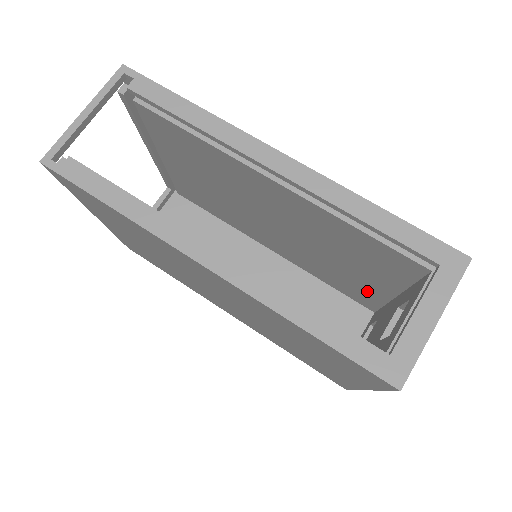
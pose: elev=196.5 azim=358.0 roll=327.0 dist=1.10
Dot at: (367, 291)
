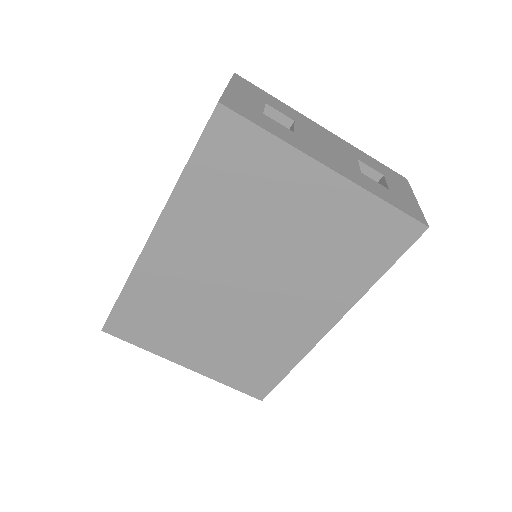
Dot at: occluded
